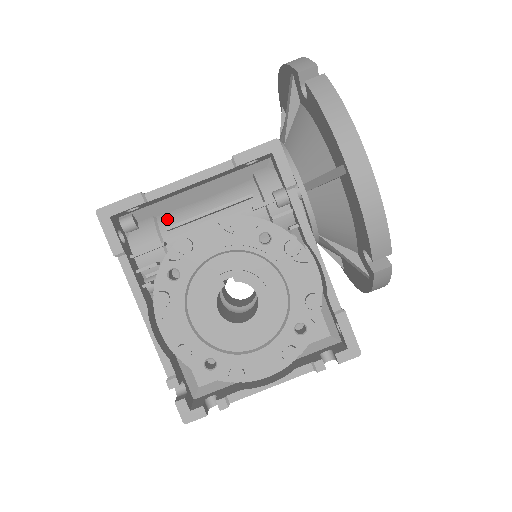
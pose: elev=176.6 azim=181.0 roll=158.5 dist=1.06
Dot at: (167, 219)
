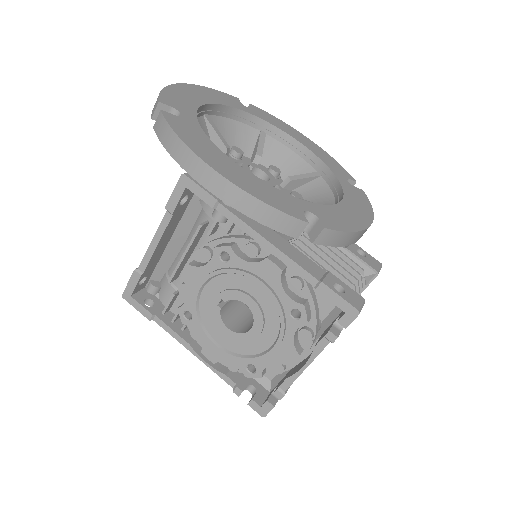
Dot at: (172, 270)
